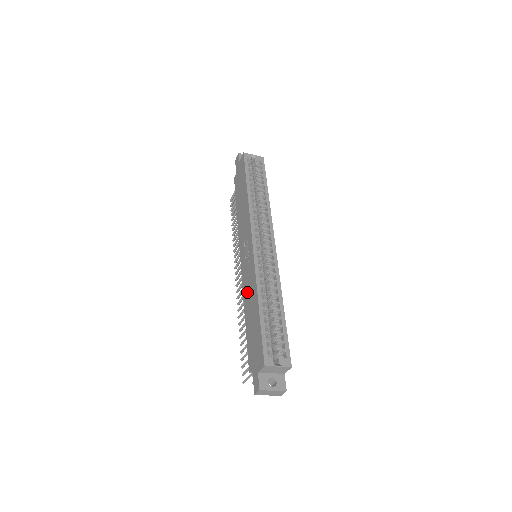
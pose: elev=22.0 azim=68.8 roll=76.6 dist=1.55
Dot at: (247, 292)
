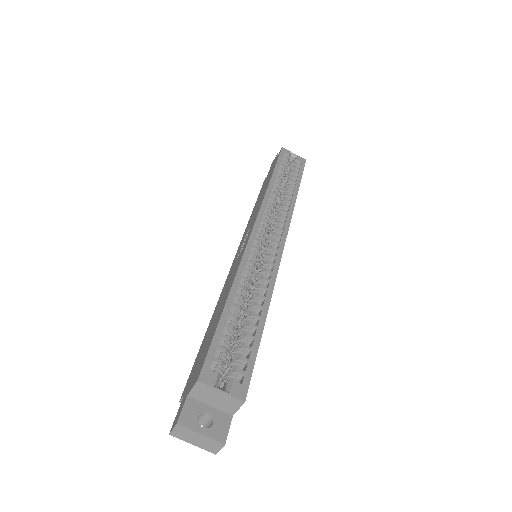
Dot at: (224, 290)
